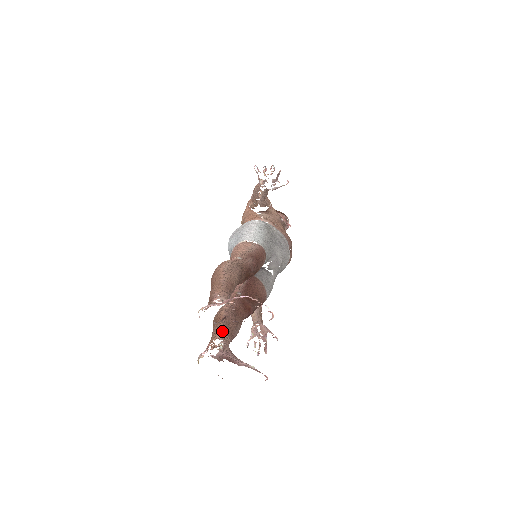
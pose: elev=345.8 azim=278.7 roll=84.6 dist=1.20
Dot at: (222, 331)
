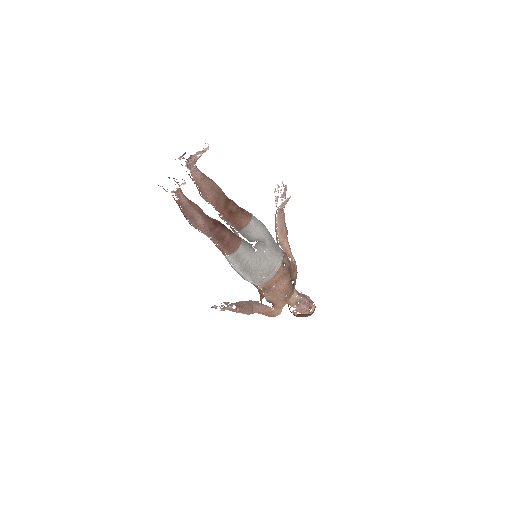
Dot at: (186, 197)
